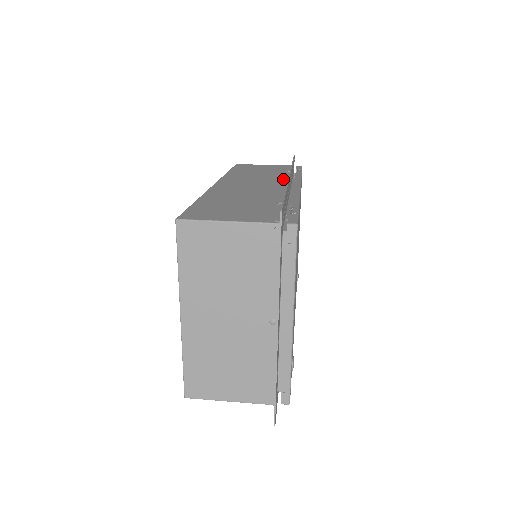
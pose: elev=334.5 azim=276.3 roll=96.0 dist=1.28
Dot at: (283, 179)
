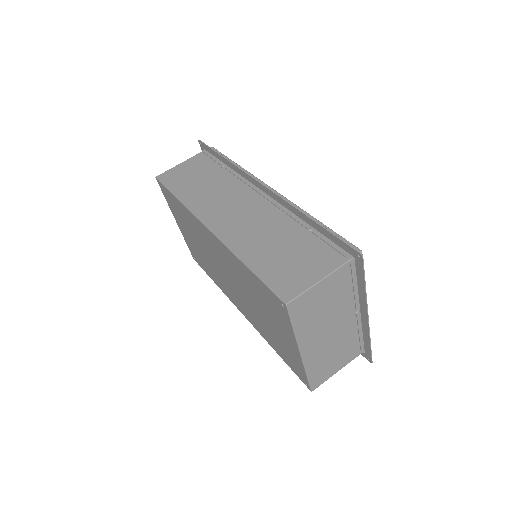
Dot at: (242, 184)
